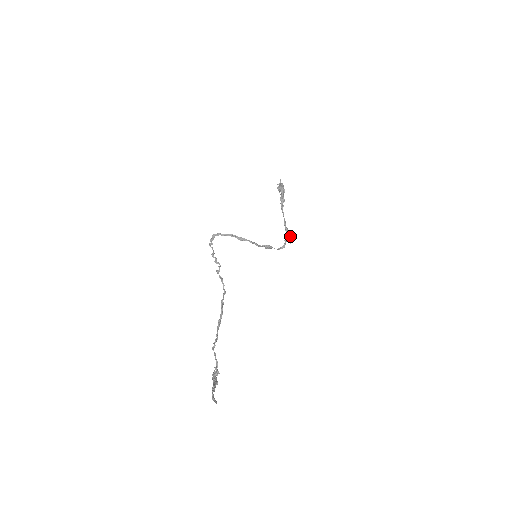
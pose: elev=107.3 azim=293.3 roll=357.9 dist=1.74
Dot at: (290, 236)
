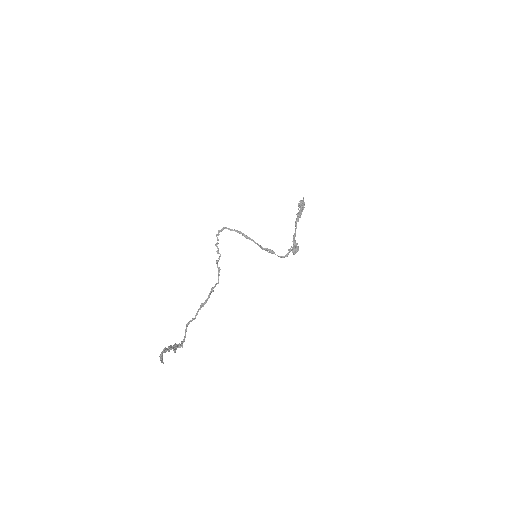
Dot at: (295, 247)
